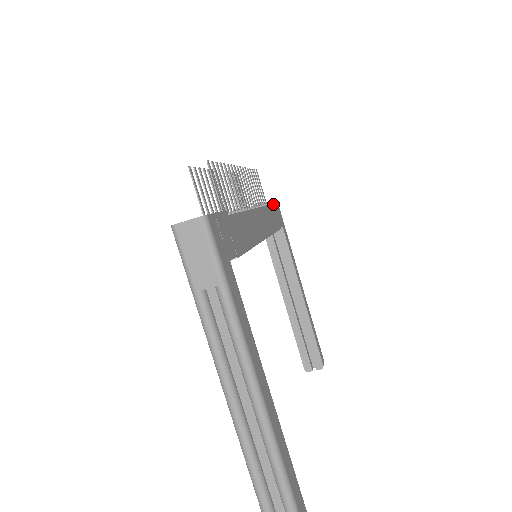
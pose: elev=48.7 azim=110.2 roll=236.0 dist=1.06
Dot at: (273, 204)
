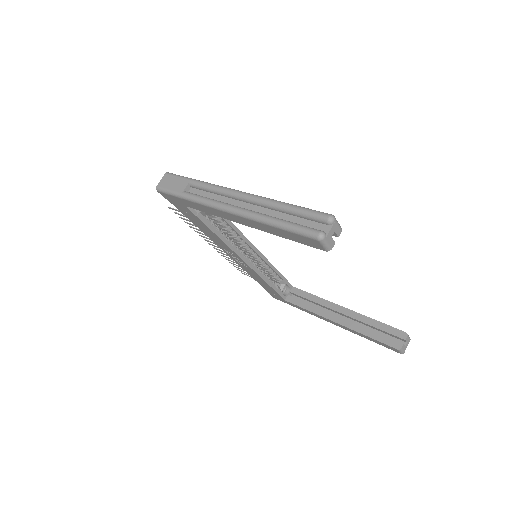
Dot at: occluded
